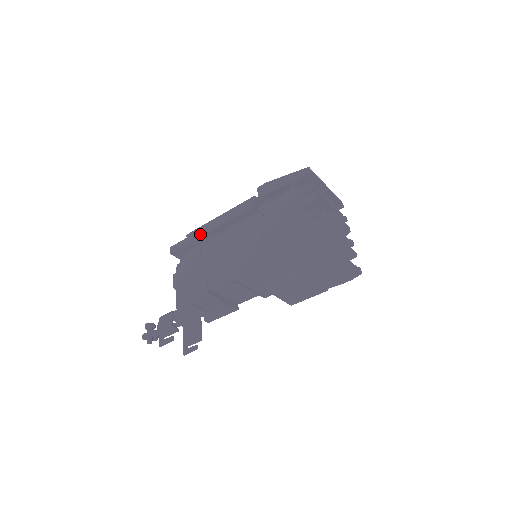
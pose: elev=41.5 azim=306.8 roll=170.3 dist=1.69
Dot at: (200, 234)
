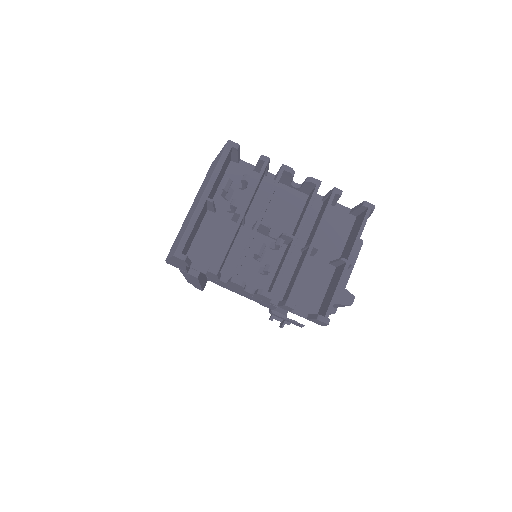
Dot at: occluded
